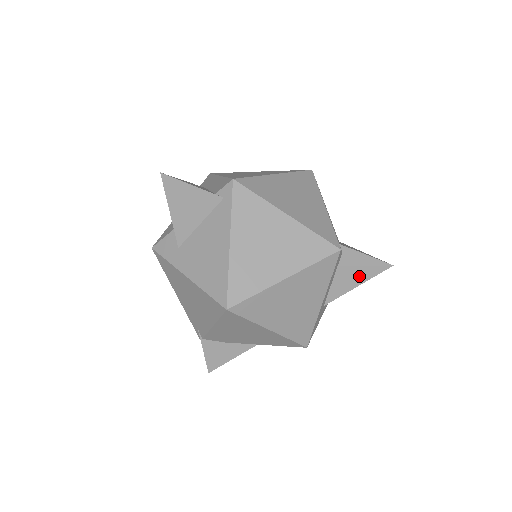
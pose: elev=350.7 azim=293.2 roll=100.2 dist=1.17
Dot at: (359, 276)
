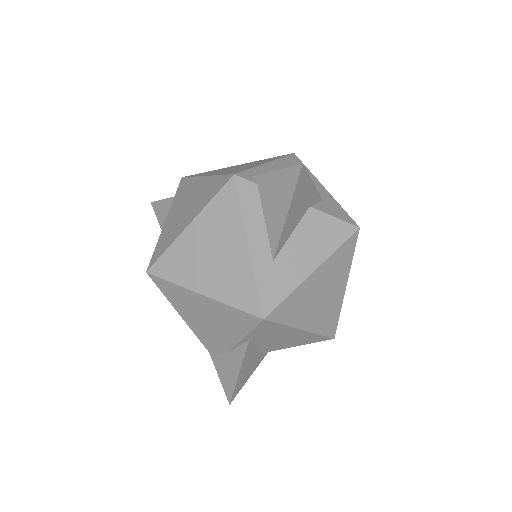
Dot at: (282, 201)
